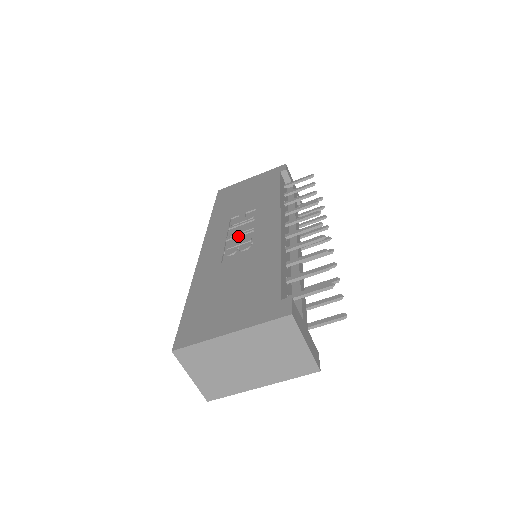
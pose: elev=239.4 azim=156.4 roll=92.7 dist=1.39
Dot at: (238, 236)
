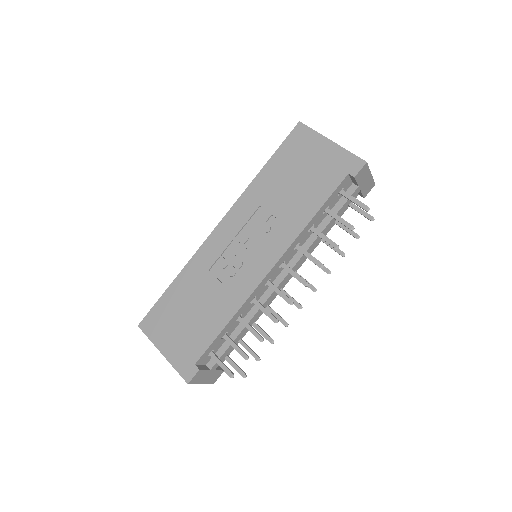
Dot at: (241, 247)
